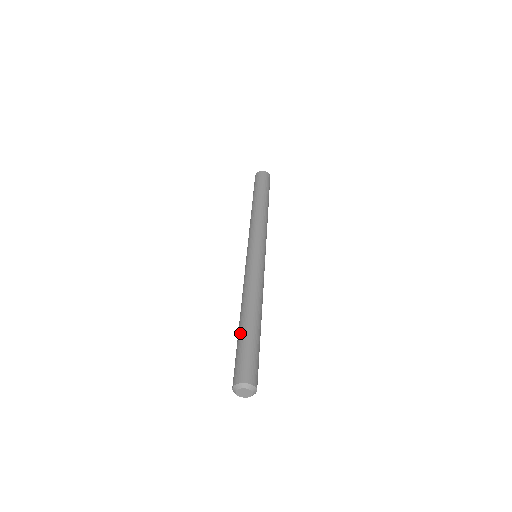
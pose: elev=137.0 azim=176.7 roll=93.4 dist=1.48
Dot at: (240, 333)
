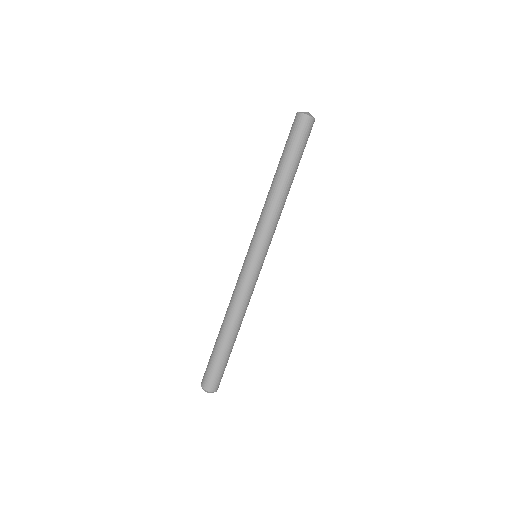
Dot at: (217, 347)
